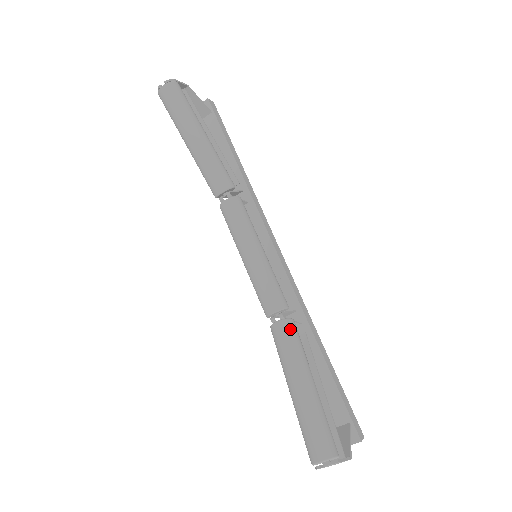
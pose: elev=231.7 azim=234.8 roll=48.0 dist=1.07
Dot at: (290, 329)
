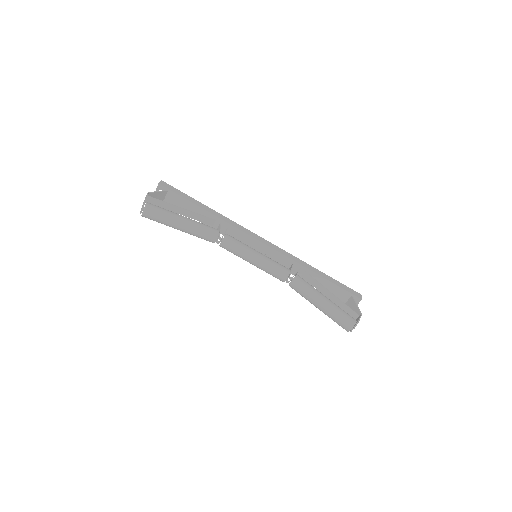
Dot at: (299, 282)
